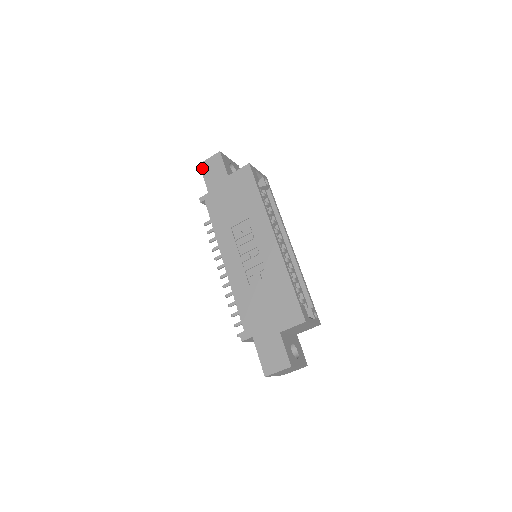
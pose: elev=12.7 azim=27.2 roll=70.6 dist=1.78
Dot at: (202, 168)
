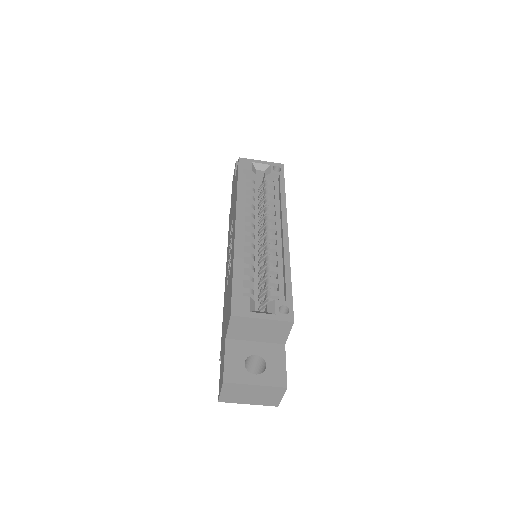
Dot at: occluded
